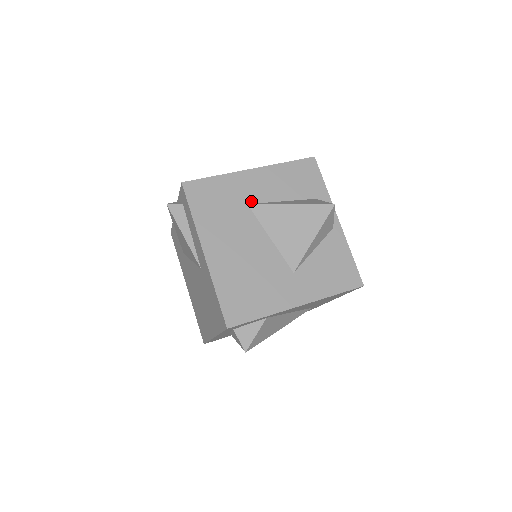
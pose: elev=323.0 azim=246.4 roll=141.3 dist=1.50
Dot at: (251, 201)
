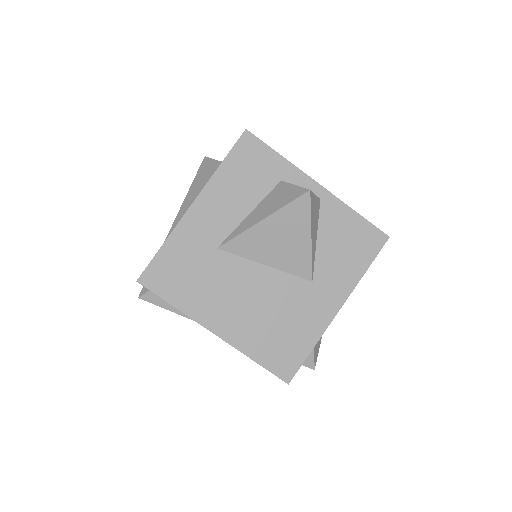
Dot at: (218, 242)
